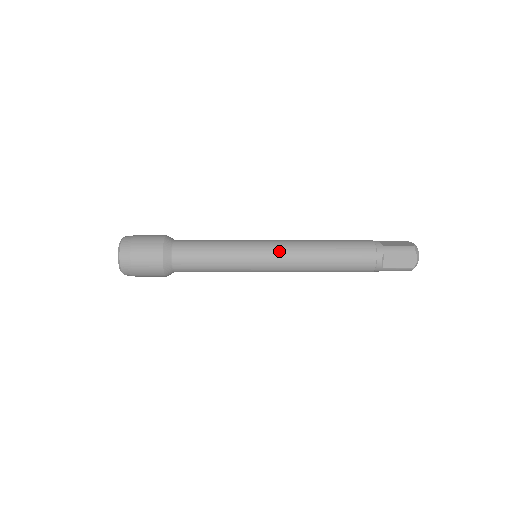
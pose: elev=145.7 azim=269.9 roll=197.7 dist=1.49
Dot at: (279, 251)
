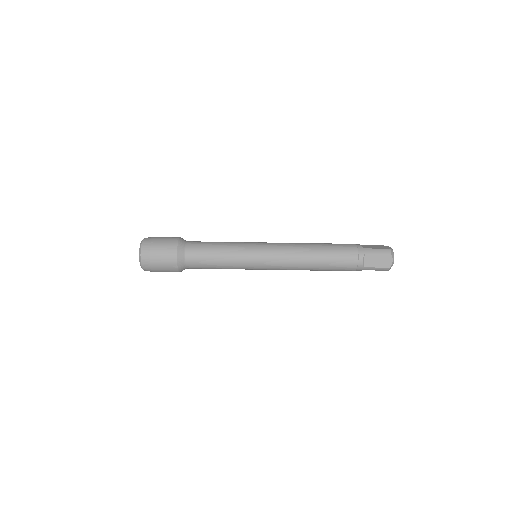
Dot at: (275, 269)
